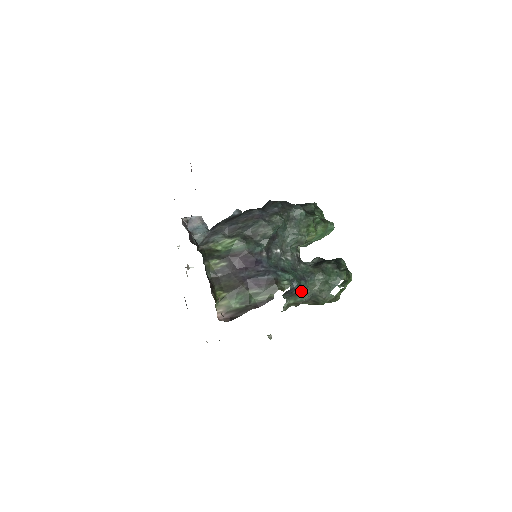
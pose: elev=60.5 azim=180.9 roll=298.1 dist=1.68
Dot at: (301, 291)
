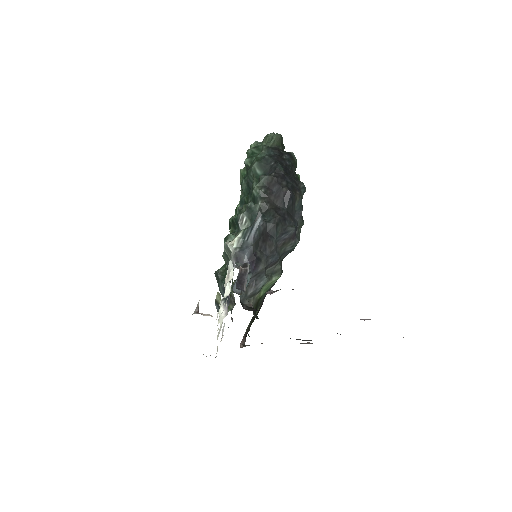
Dot at: occluded
